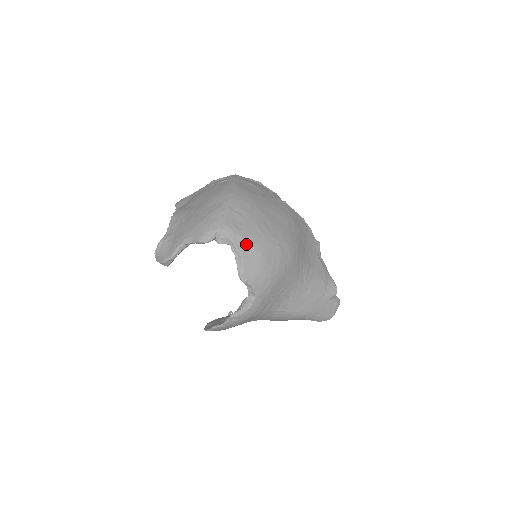
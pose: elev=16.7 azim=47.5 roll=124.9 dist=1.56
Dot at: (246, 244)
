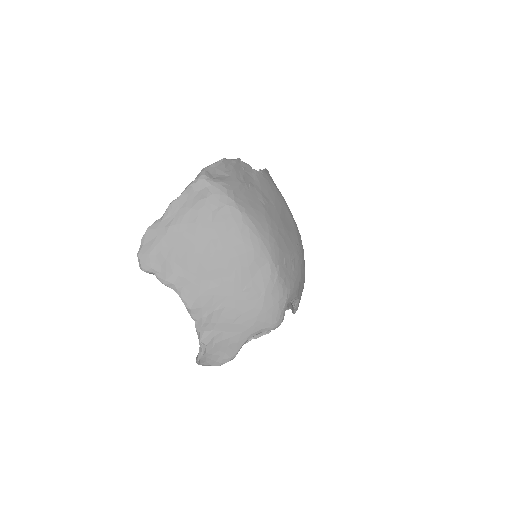
Dot at: (300, 286)
